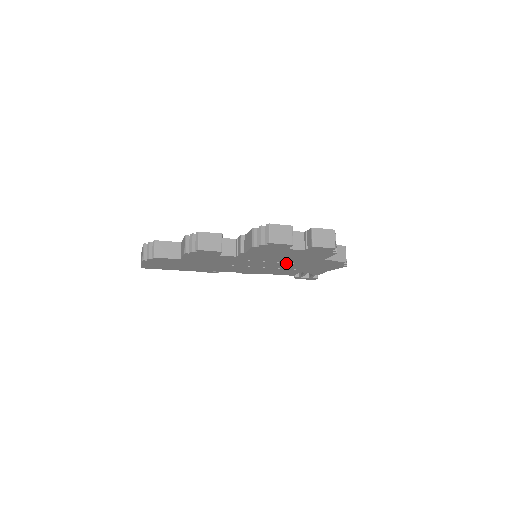
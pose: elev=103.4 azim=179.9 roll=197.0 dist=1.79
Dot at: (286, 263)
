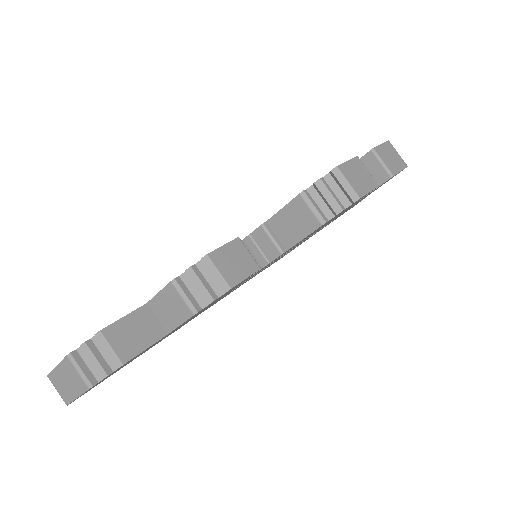
Dot at: occluded
